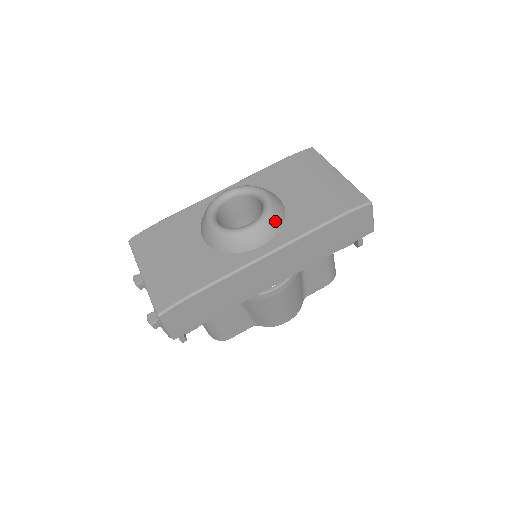
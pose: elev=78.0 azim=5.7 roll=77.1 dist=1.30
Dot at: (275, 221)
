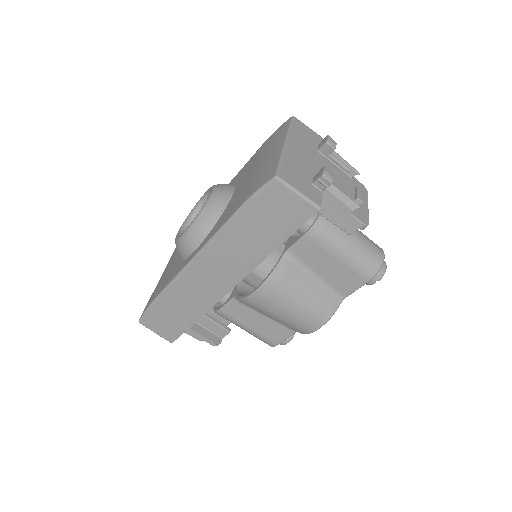
Dot at: (205, 221)
